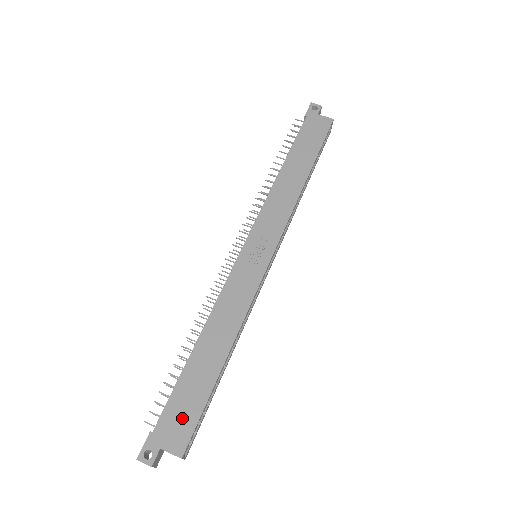
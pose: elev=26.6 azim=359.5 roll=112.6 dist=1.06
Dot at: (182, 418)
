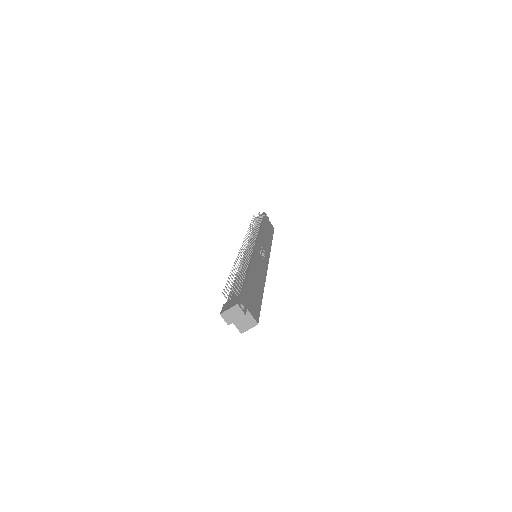
Dot at: (253, 302)
